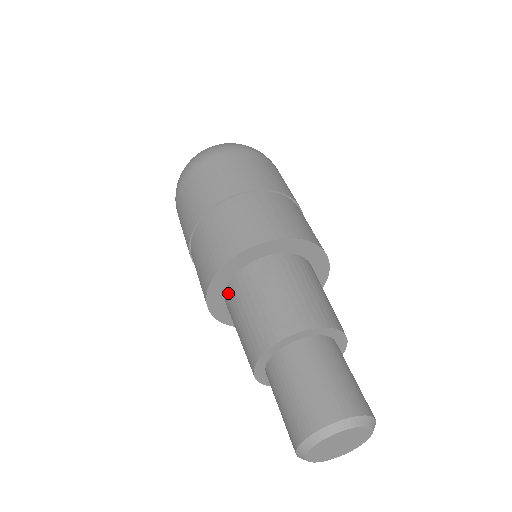
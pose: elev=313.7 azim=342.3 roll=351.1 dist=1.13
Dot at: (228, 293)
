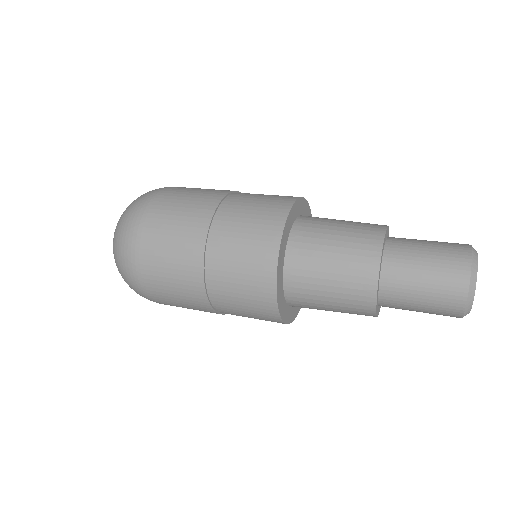
Dot at: (290, 292)
